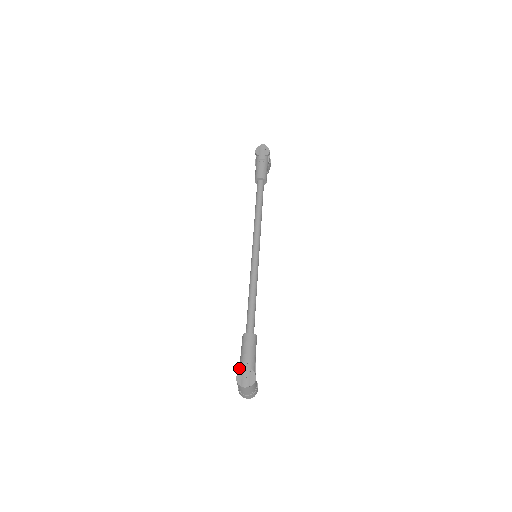
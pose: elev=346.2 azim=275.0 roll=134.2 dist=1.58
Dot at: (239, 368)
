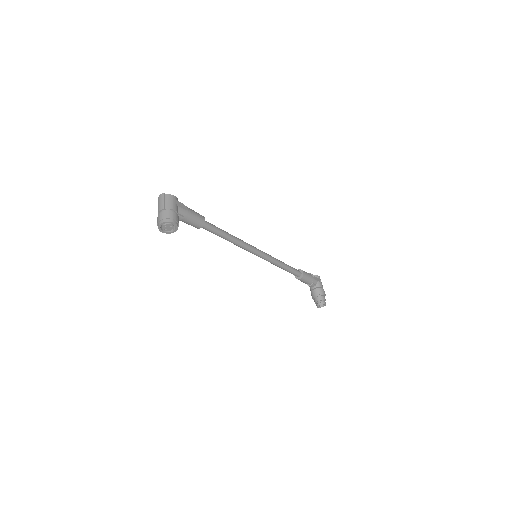
Dot at: occluded
